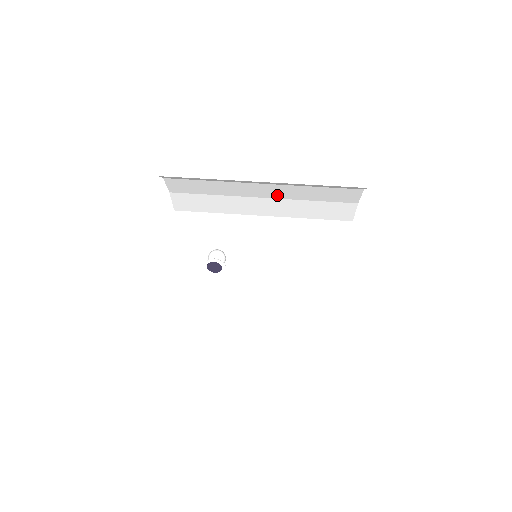
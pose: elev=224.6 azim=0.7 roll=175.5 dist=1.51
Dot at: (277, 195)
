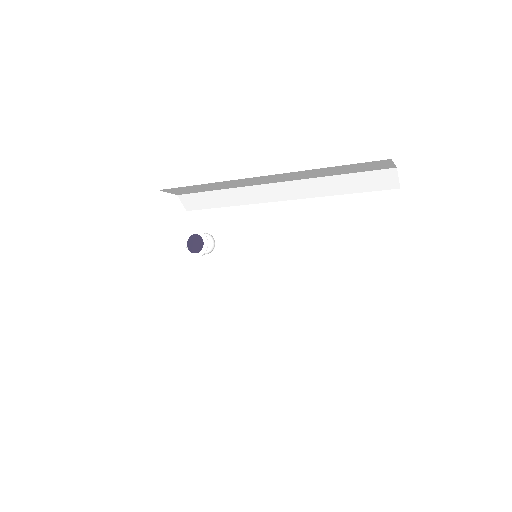
Dot at: (302, 225)
